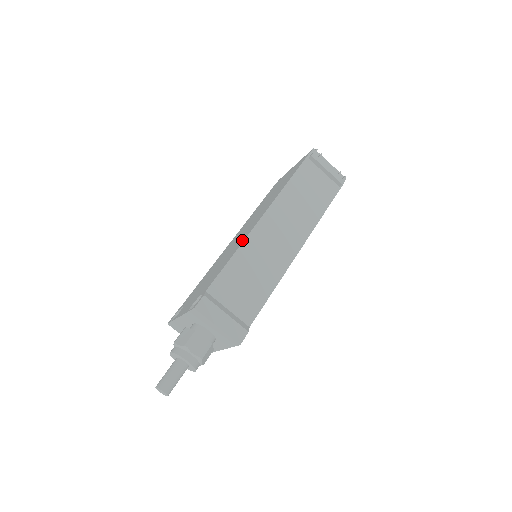
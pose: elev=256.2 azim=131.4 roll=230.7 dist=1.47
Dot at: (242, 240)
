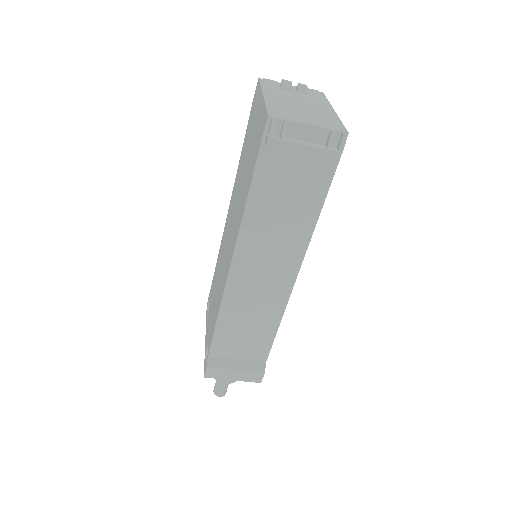
Dot at: (222, 291)
